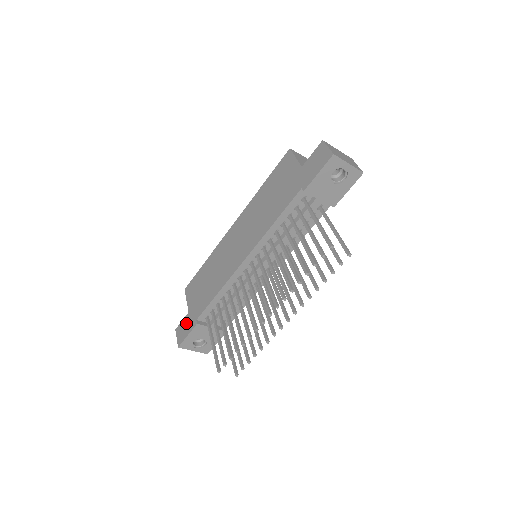
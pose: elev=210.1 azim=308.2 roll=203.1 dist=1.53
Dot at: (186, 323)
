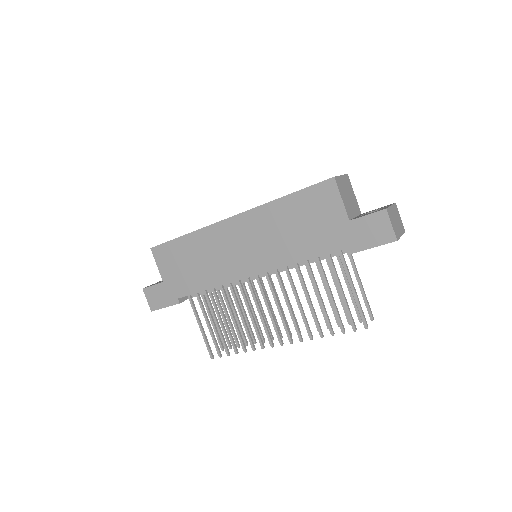
Dot at: (161, 293)
